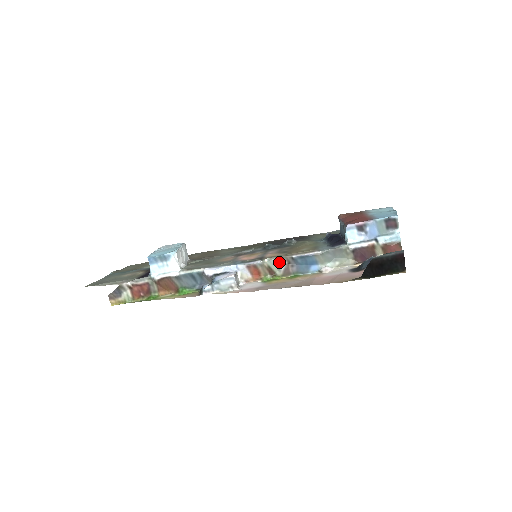
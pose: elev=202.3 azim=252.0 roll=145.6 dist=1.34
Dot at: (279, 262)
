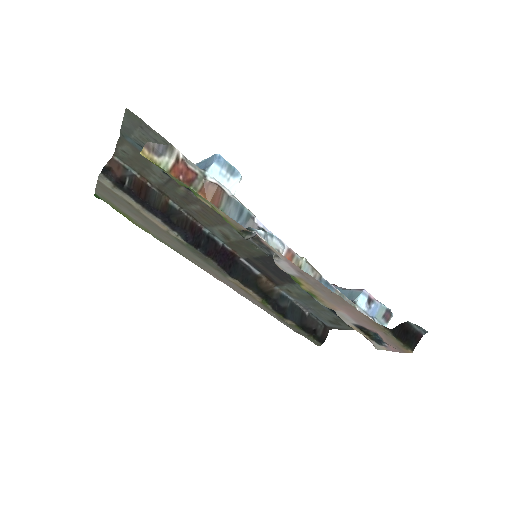
Dot at: (308, 271)
